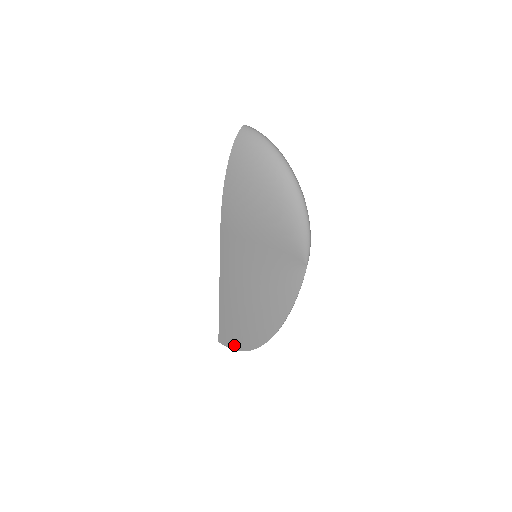
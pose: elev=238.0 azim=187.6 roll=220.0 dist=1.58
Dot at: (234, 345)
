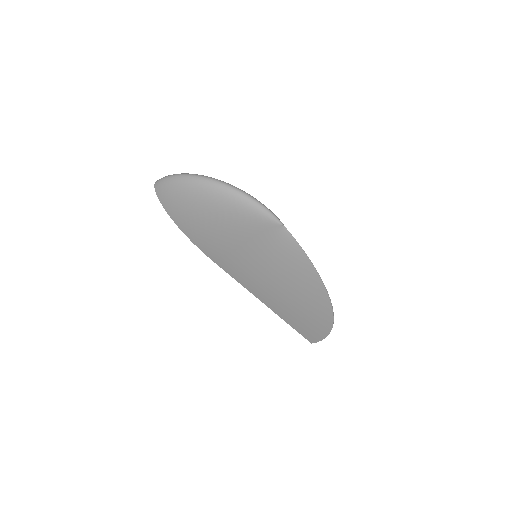
Dot at: (321, 335)
